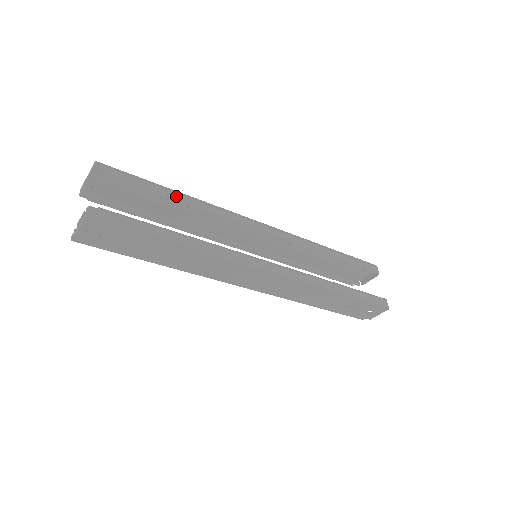
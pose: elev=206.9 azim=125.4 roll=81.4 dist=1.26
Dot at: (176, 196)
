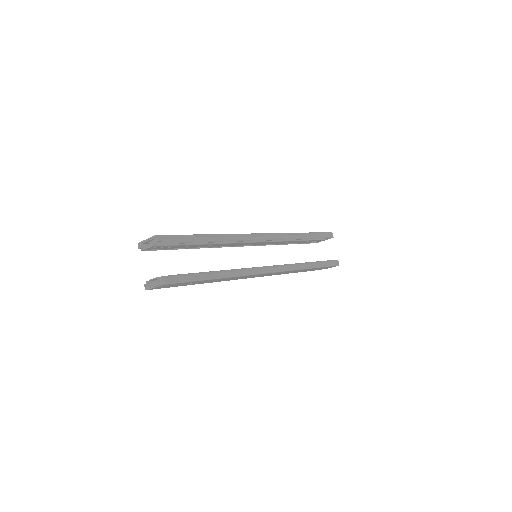
Dot at: (208, 240)
